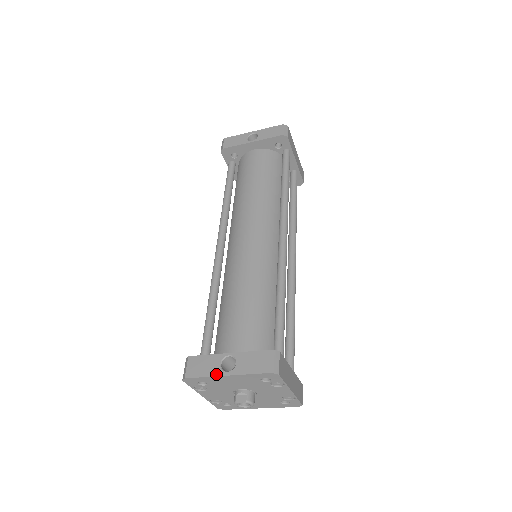
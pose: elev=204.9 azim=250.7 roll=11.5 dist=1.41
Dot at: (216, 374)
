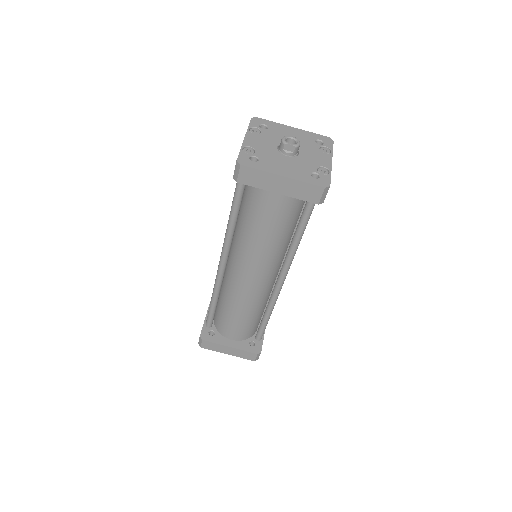
Dot at: (283, 126)
